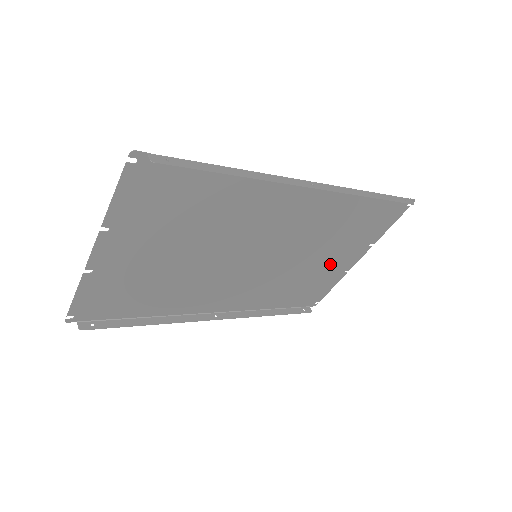
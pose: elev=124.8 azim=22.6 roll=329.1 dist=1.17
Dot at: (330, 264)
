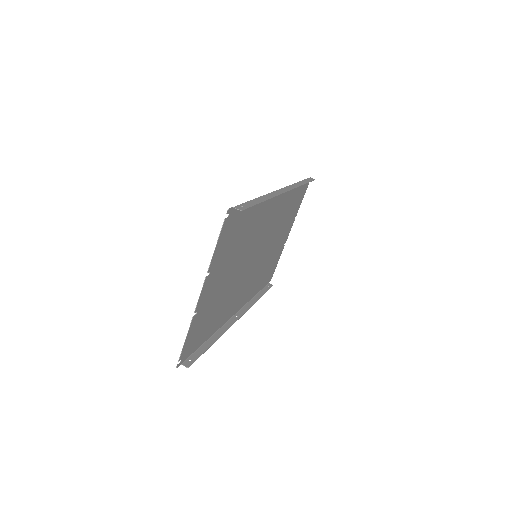
Dot at: (279, 243)
